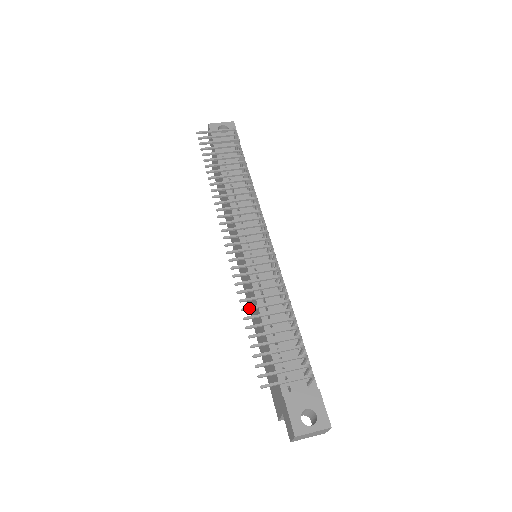
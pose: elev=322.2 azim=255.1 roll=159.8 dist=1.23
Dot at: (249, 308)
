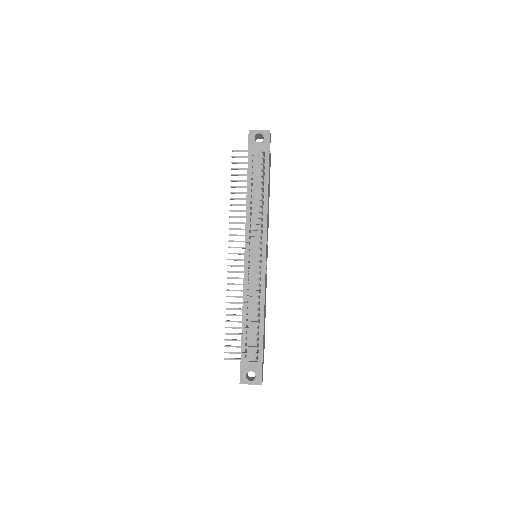
Dot at: (231, 309)
